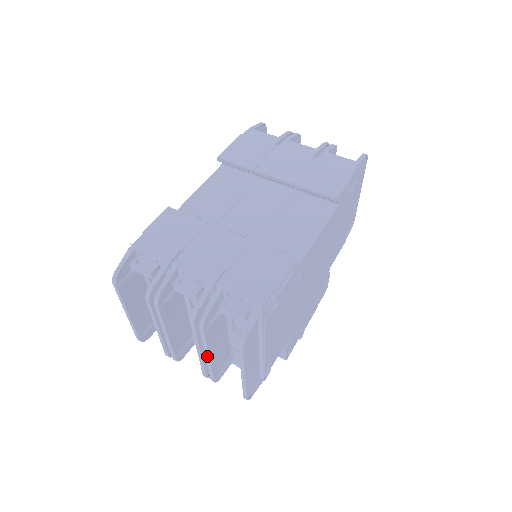
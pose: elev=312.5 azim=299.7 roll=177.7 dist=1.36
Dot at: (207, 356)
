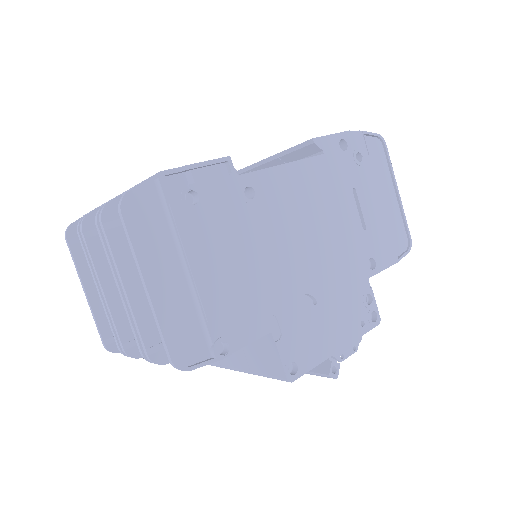
Dot at: (123, 288)
